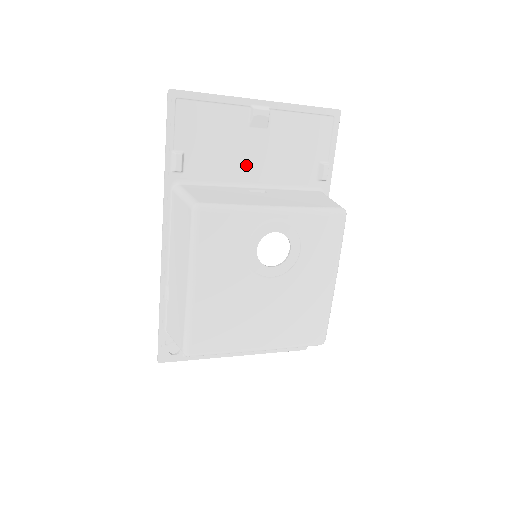
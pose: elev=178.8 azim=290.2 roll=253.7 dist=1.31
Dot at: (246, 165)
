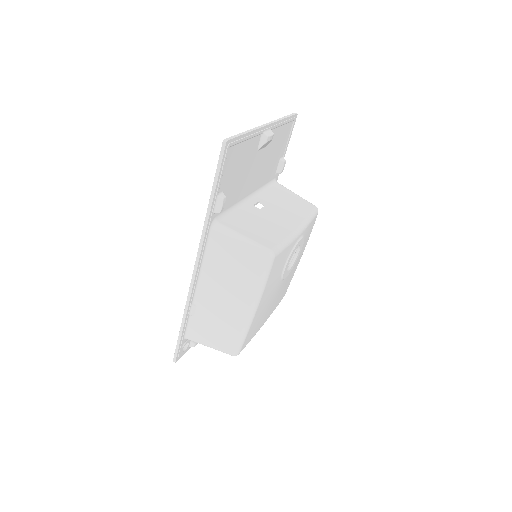
Dot at: (249, 183)
